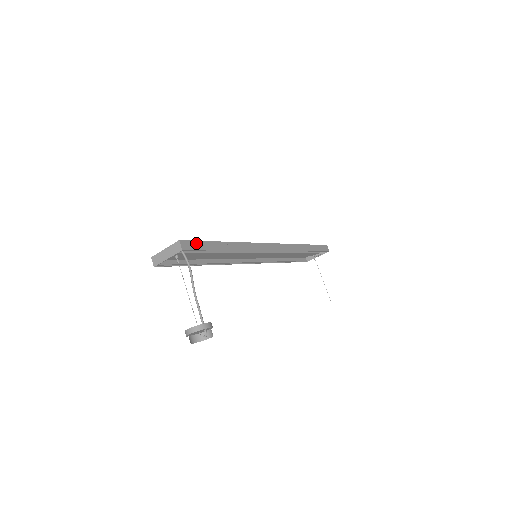
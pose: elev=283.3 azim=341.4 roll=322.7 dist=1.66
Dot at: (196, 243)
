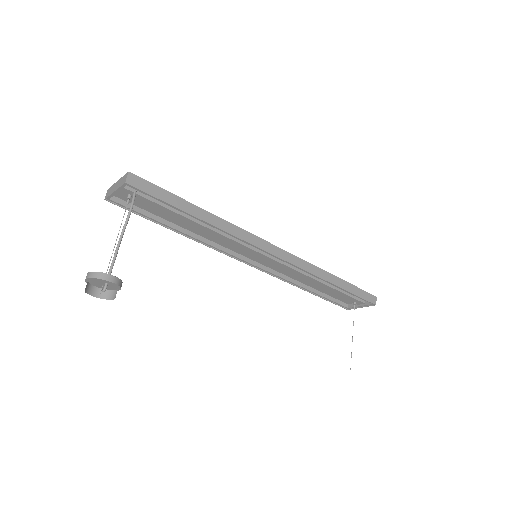
Dot at: (153, 187)
